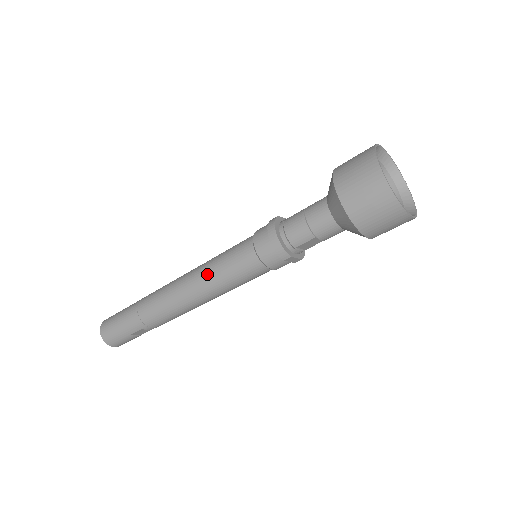
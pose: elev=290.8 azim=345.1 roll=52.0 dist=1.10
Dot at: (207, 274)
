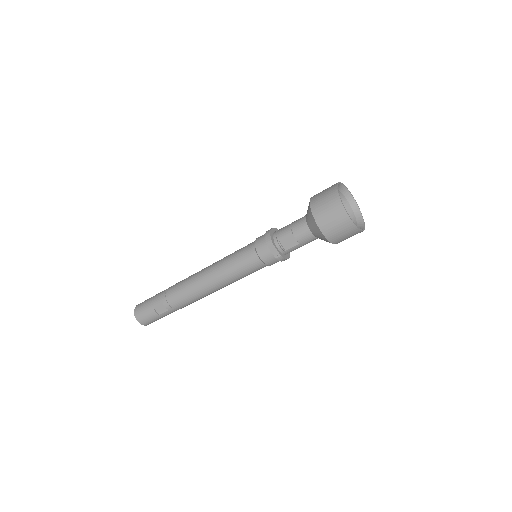
Dot at: (221, 259)
